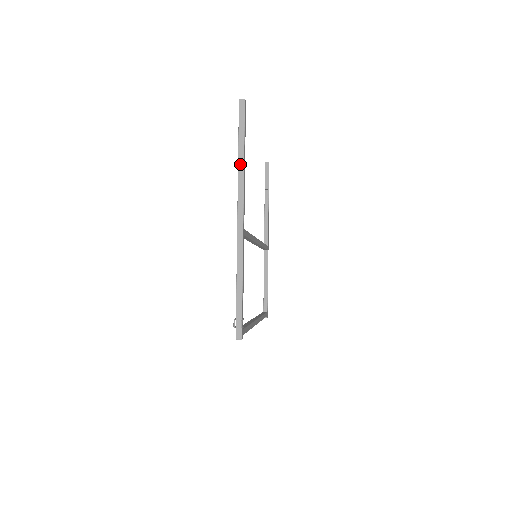
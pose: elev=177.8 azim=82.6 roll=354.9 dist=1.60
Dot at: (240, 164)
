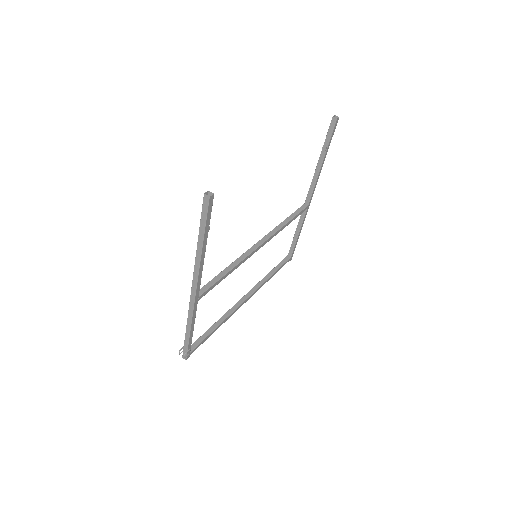
Dot at: (198, 253)
